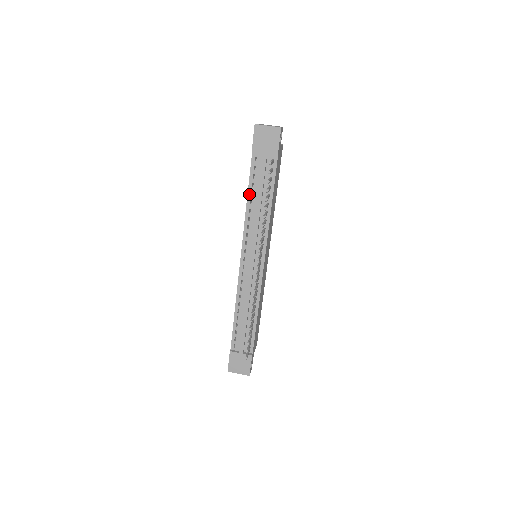
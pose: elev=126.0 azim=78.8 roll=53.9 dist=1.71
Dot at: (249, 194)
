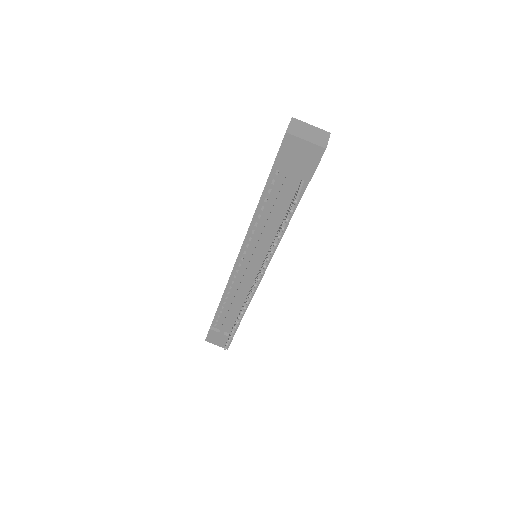
Dot at: (259, 207)
